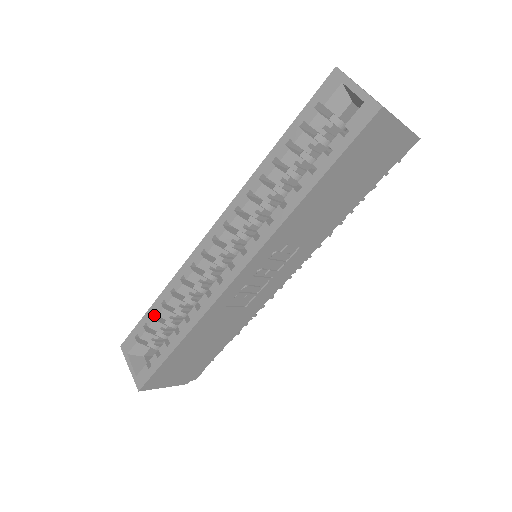
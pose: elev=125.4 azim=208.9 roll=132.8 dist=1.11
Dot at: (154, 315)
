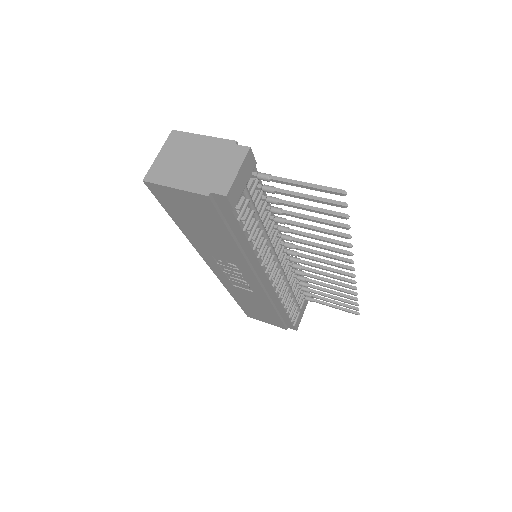
Dot at: occluded
